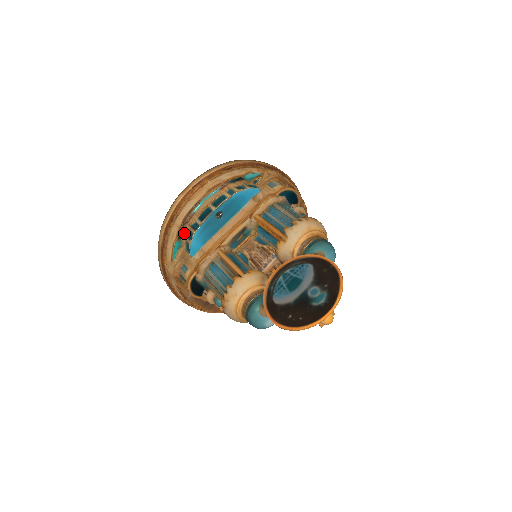
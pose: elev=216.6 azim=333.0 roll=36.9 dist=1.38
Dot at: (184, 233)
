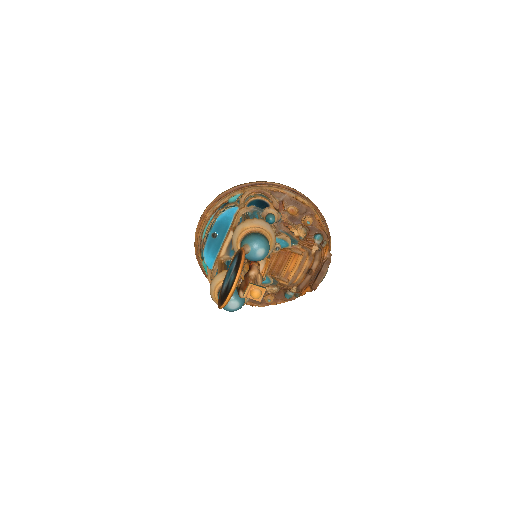
Dot at: occluded
